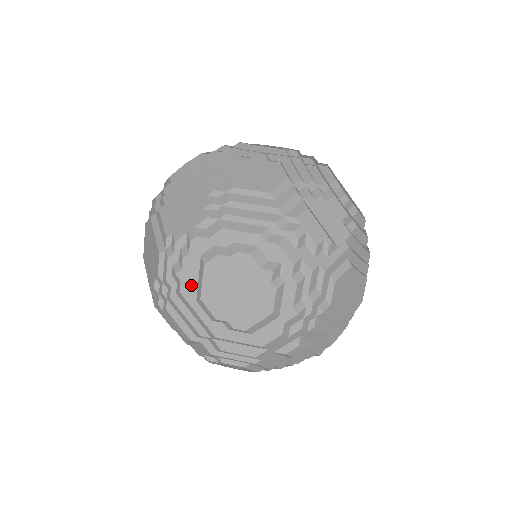
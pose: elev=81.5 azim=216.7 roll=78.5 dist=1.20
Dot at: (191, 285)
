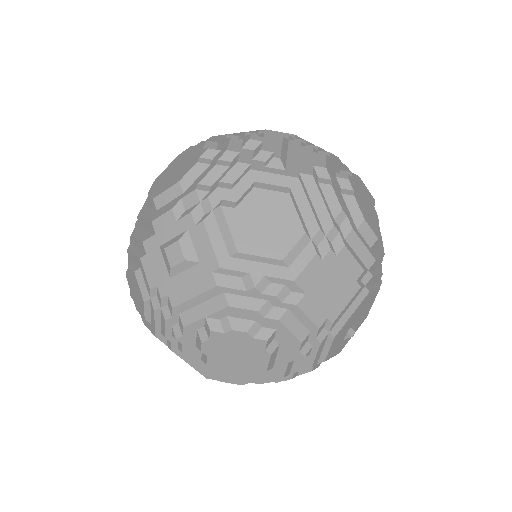
Dot at: occluded
